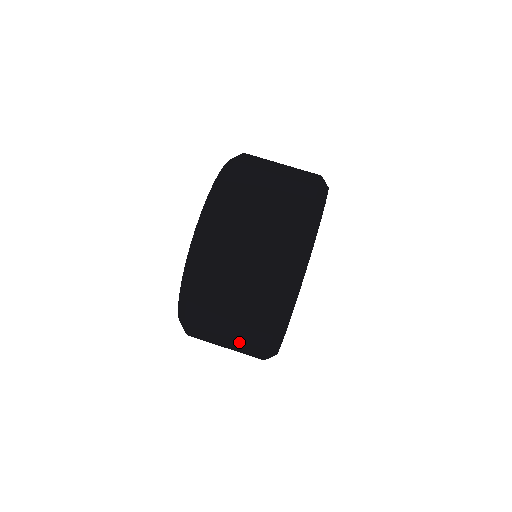
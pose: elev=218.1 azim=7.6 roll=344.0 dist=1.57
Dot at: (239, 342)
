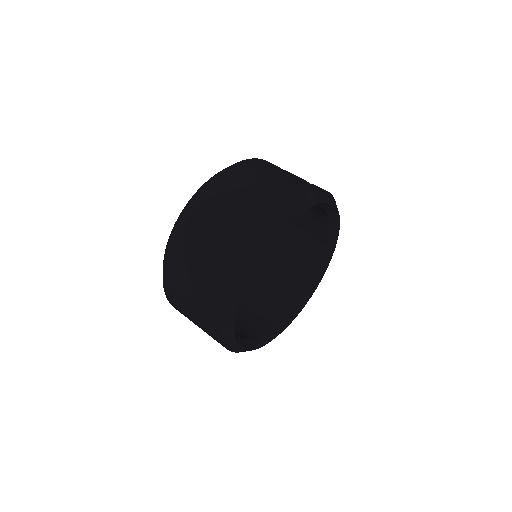
Dot at: occluded
